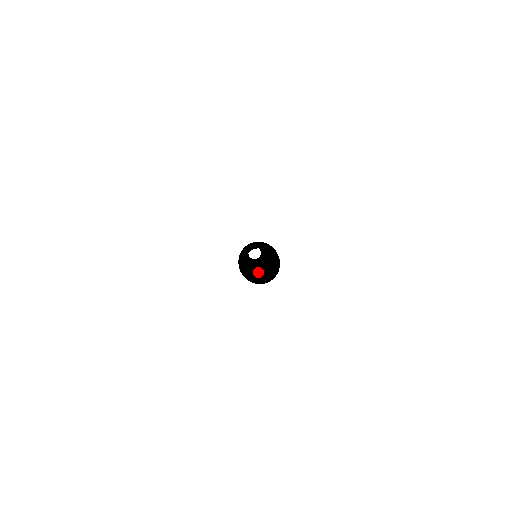
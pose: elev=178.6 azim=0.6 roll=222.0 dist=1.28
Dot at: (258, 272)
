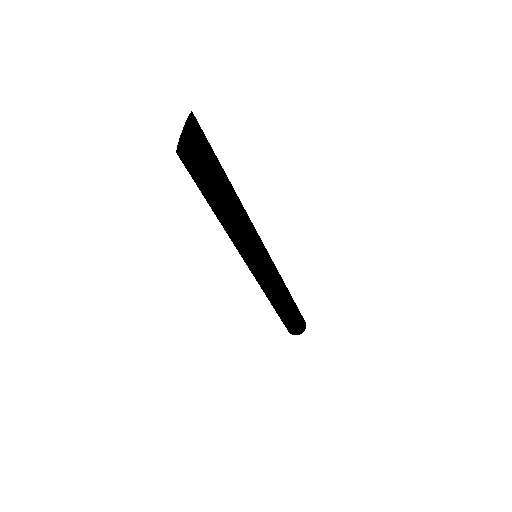
Dot at: (210, 168)
